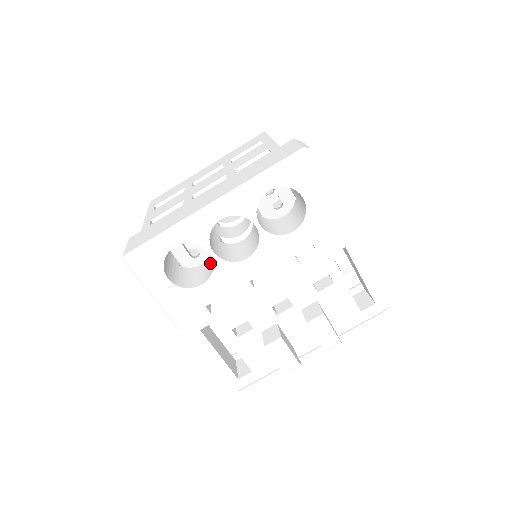
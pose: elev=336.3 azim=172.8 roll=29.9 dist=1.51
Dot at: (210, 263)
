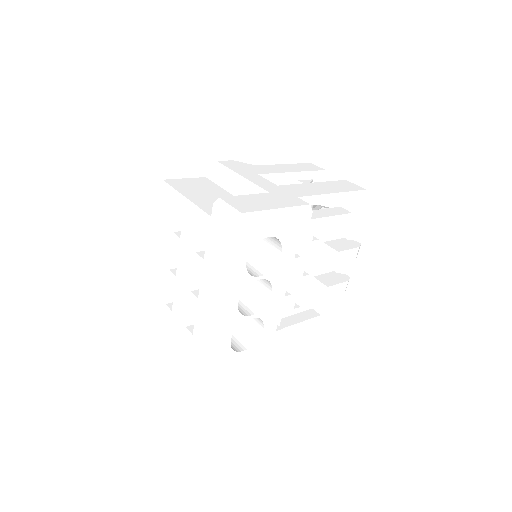
Dot at: occluded
